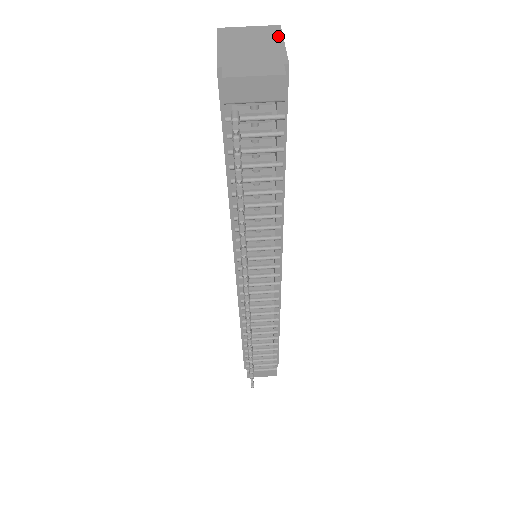
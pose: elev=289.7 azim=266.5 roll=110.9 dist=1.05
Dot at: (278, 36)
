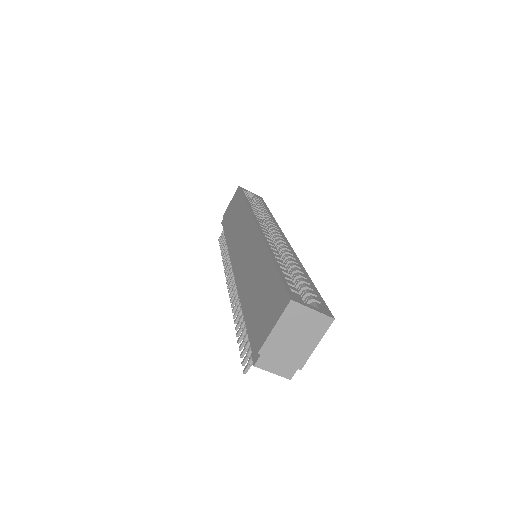
Dot at: (321, 334)
